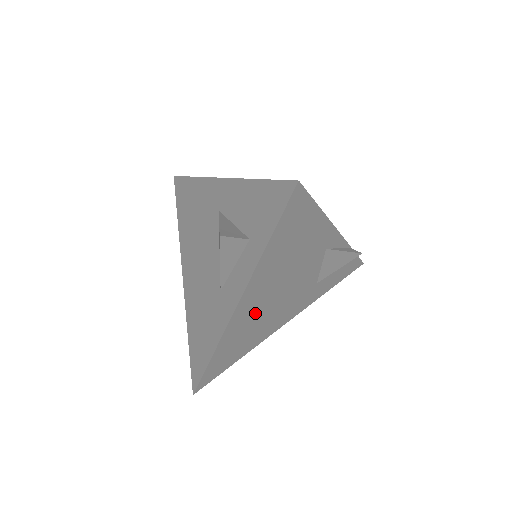
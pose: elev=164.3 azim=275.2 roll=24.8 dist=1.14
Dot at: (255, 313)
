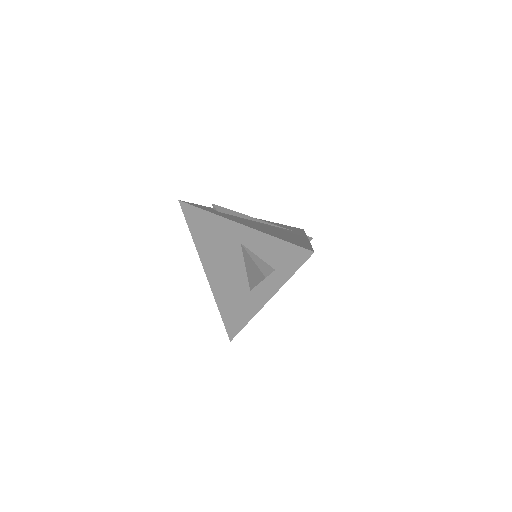
Dot at: occluded
